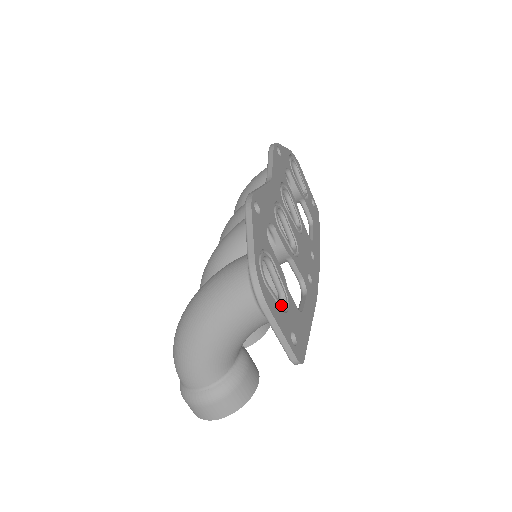
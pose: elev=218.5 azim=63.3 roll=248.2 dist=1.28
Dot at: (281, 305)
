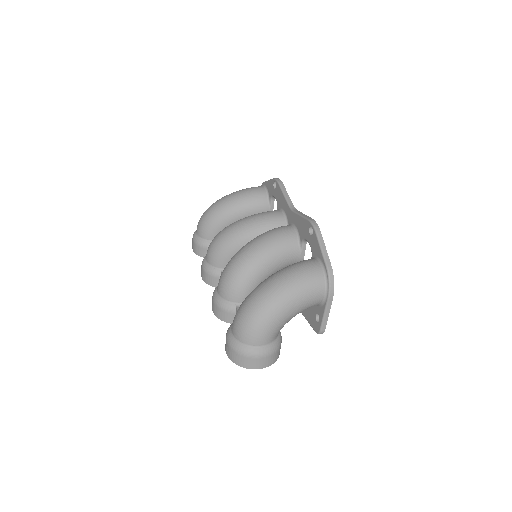
Dot at: occluded
